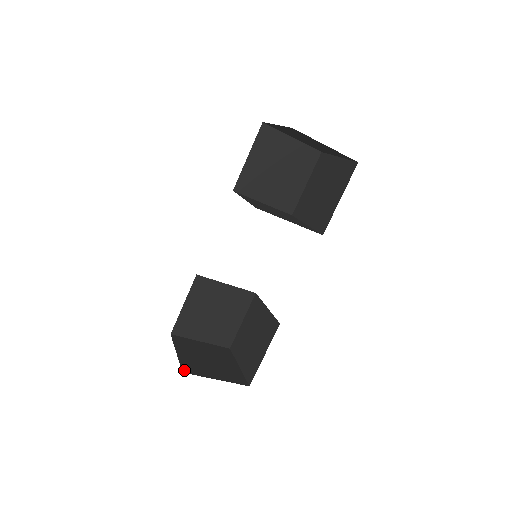
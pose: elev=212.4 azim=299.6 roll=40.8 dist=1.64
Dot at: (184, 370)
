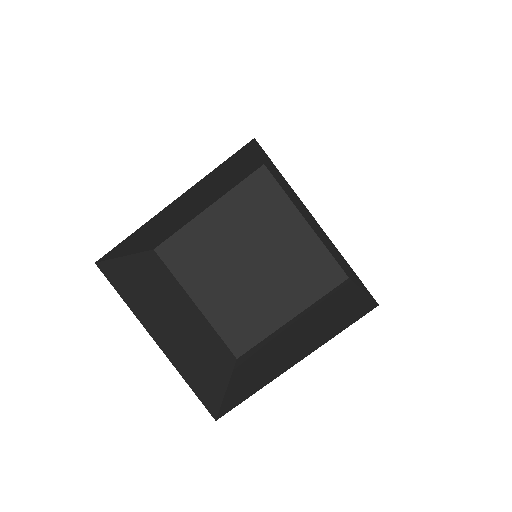
Dot at: occluded
